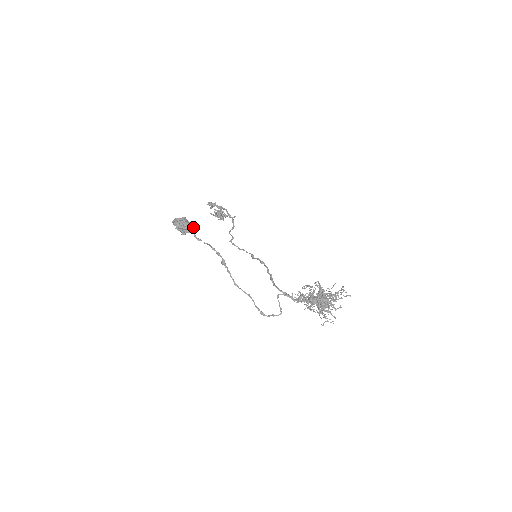
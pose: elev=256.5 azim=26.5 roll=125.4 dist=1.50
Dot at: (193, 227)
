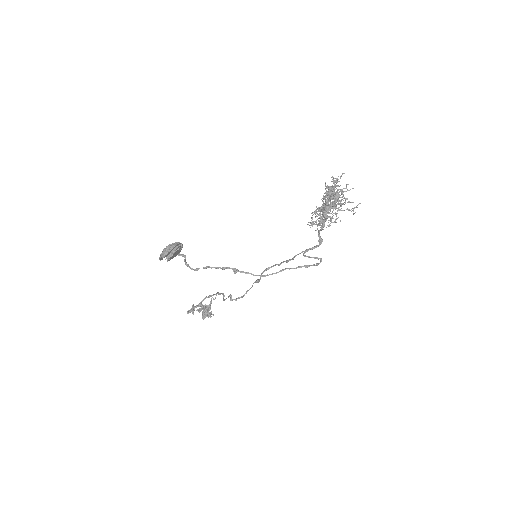
Dot at: (179, 243)
